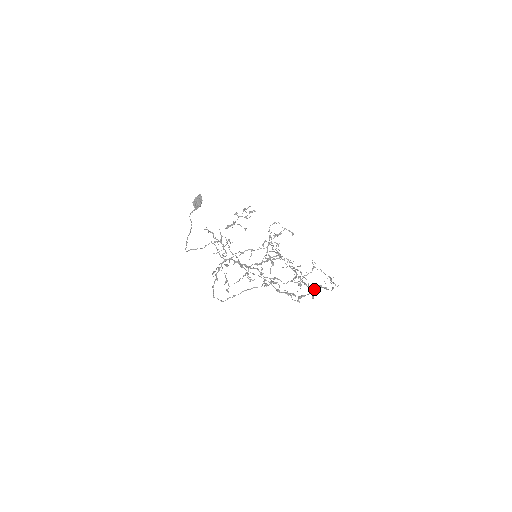
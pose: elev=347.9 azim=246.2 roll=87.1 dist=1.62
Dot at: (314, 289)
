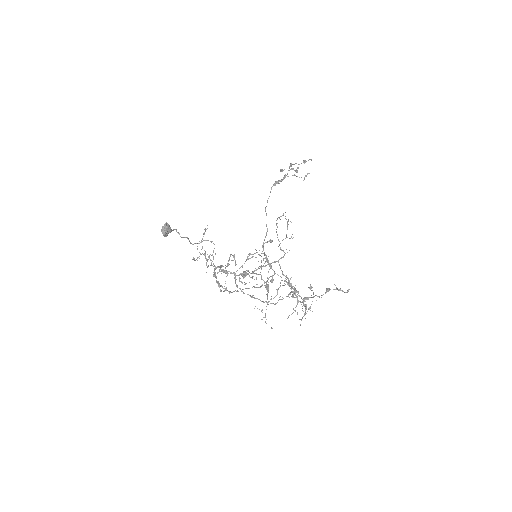
Dot at: occluded
